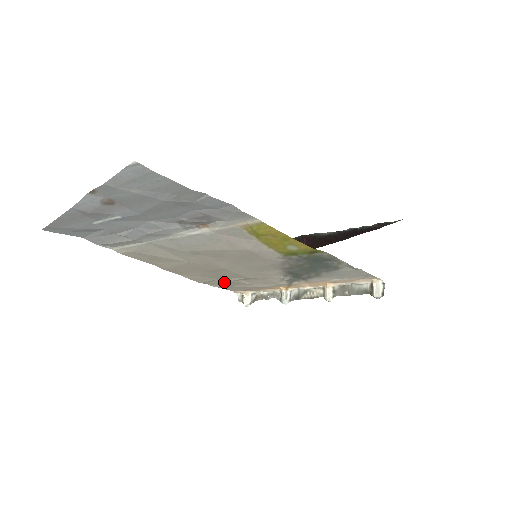
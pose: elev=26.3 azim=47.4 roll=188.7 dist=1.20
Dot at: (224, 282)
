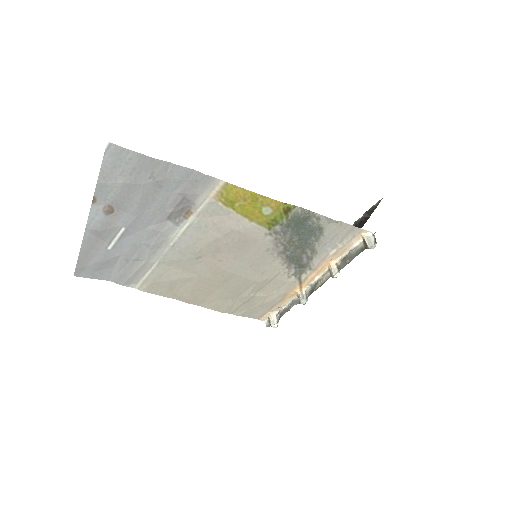
Dot at: (243, 303)
